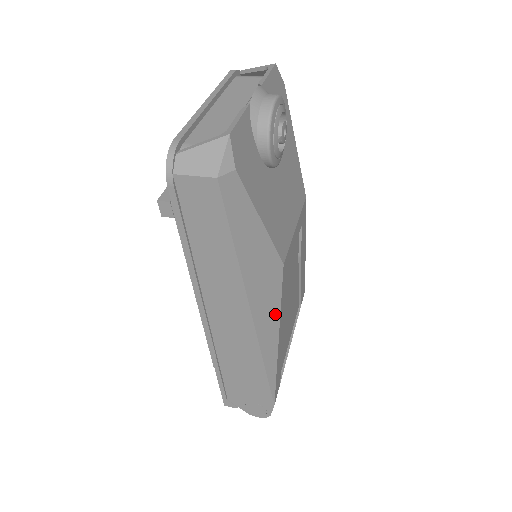
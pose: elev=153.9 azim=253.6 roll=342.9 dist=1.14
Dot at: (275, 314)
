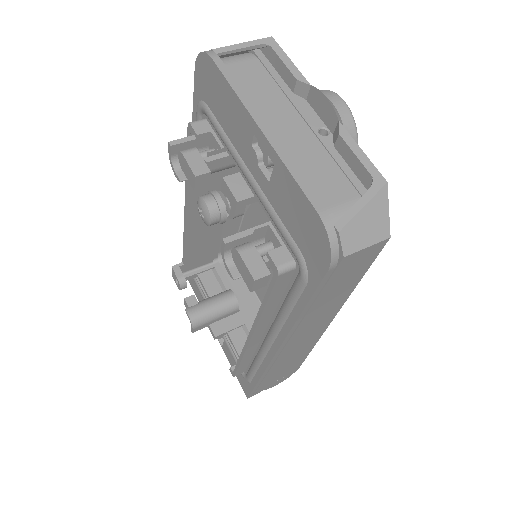
Dot at: occluded
